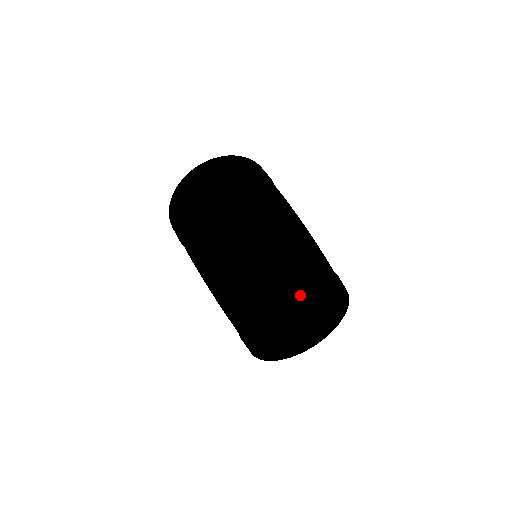
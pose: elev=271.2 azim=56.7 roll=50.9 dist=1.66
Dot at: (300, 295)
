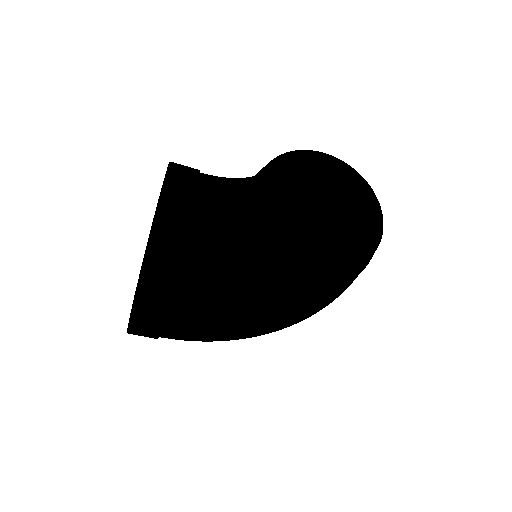
Dot at: (353, 279)
